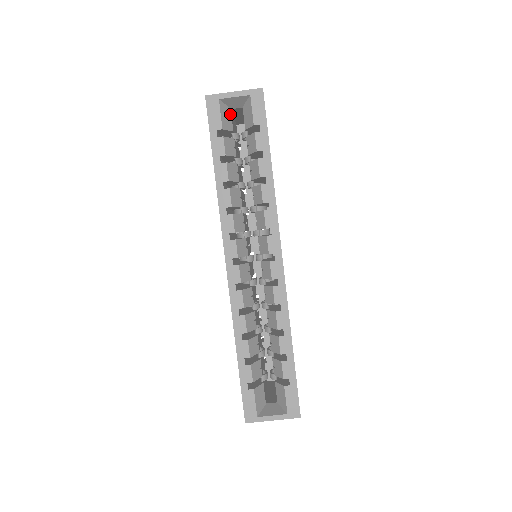
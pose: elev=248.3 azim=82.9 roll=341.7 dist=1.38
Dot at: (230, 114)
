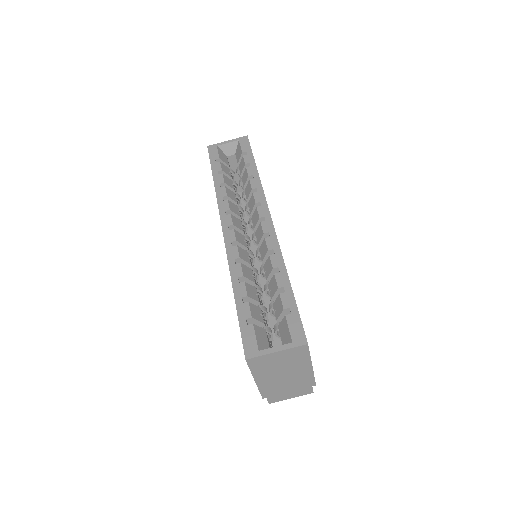
Dot at: (226, 158)
